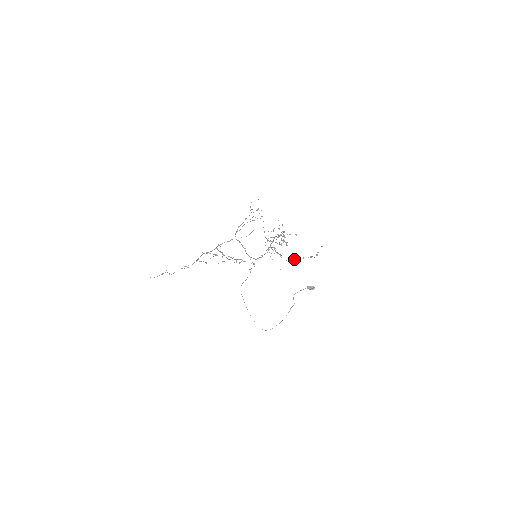
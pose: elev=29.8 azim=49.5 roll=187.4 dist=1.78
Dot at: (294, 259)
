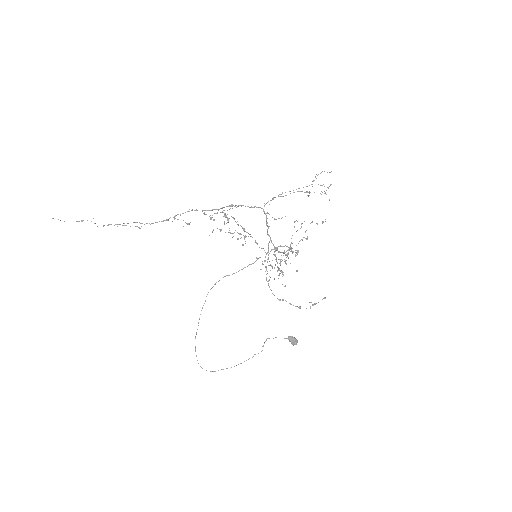
Dot at: occluded
